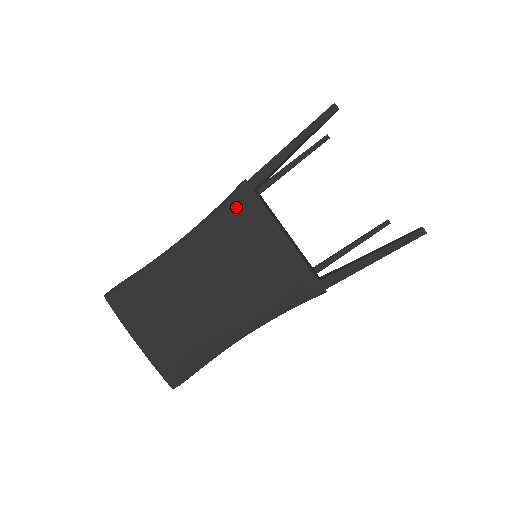
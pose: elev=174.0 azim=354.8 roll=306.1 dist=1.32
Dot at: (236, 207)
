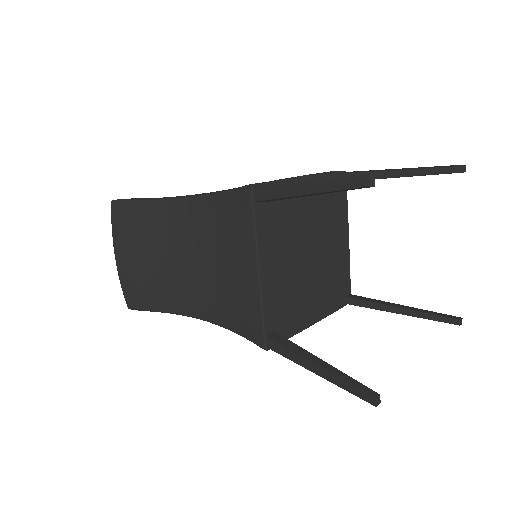
Dot at: (233, 206)
